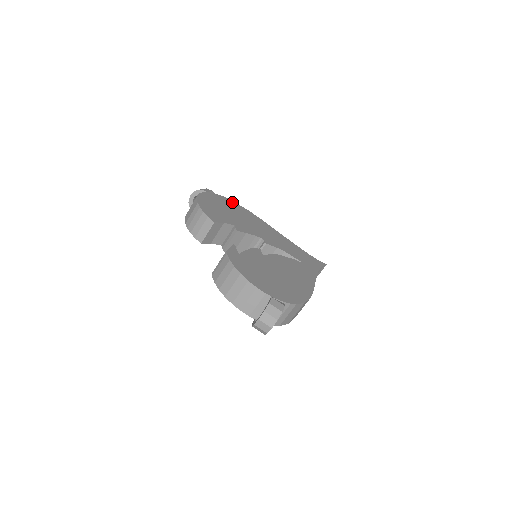
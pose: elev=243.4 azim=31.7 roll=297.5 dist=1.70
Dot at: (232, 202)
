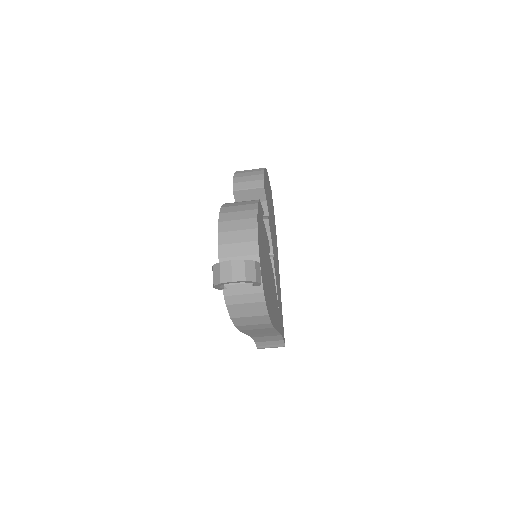
Dot at: (274, 215)
